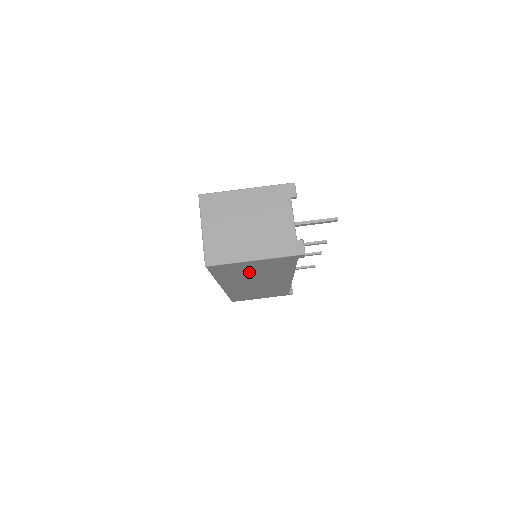
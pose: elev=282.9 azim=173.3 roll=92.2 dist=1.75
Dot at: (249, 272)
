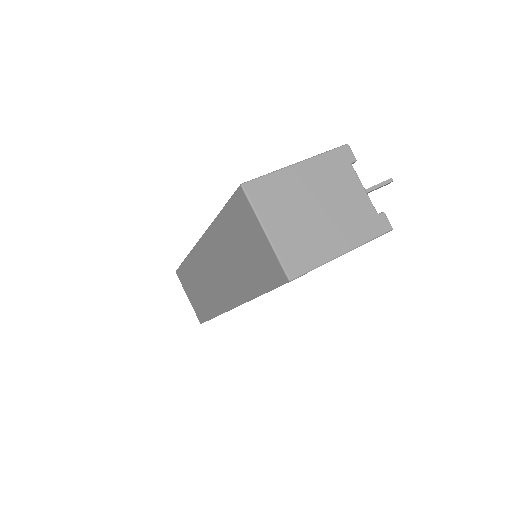
Dot at: occluded
